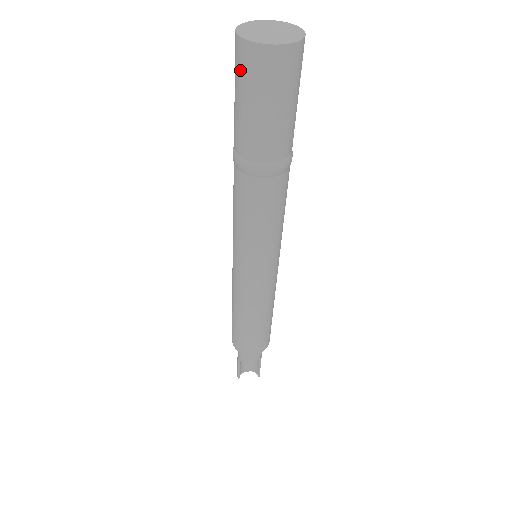
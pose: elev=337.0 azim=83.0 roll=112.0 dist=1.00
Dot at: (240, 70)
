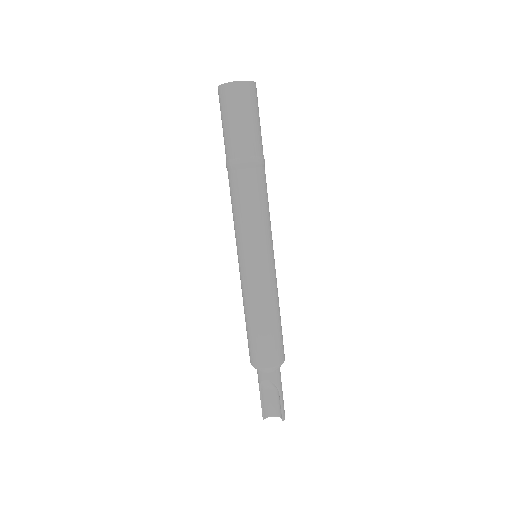
Dot at: (220, 105)
